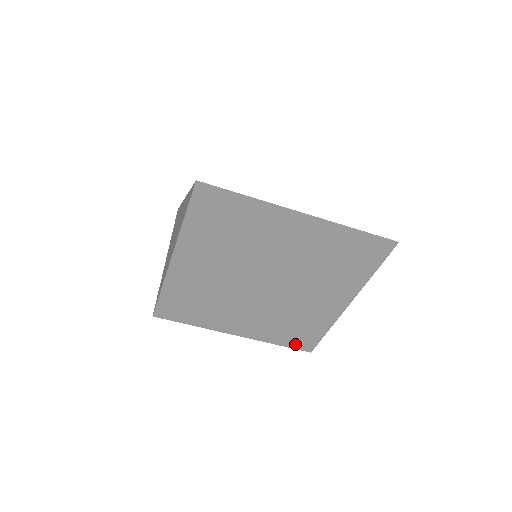
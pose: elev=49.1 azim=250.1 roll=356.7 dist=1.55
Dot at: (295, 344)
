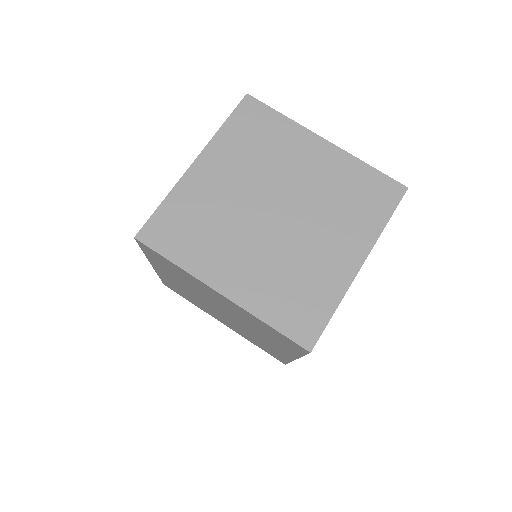
Dot at: (292, 329)
